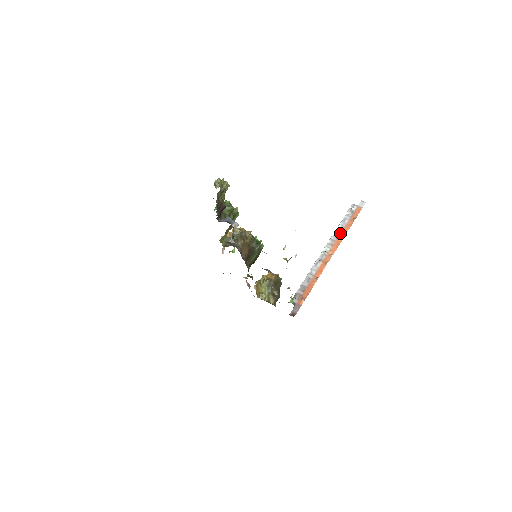
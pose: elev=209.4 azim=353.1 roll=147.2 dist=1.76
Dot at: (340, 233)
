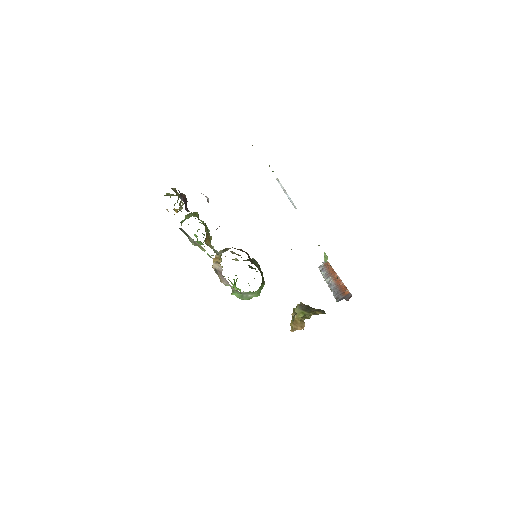
Dot at: (327, 272)
